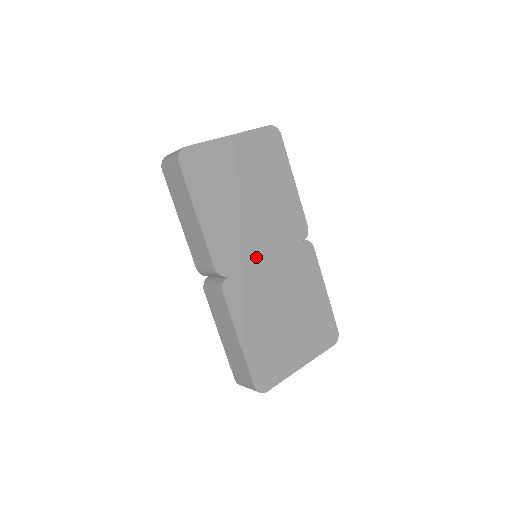
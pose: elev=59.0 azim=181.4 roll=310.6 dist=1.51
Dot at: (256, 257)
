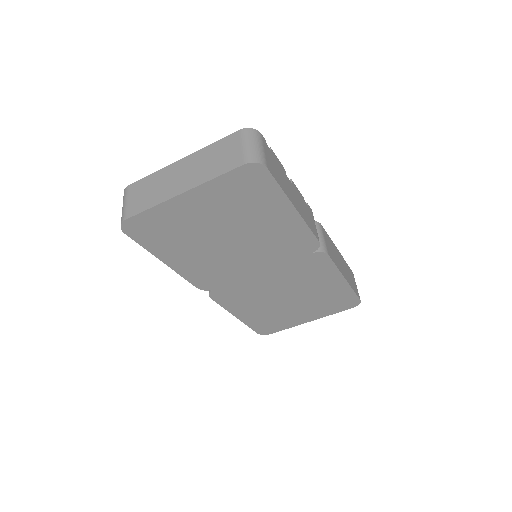
Dot at: (245, 274)
